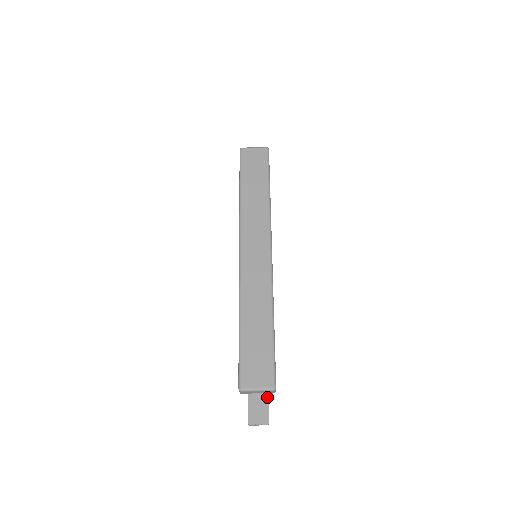
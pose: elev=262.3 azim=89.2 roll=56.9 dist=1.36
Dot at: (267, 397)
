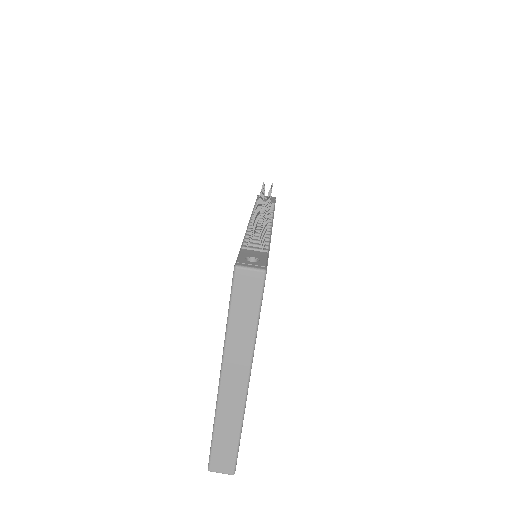
Dot at: occluded
